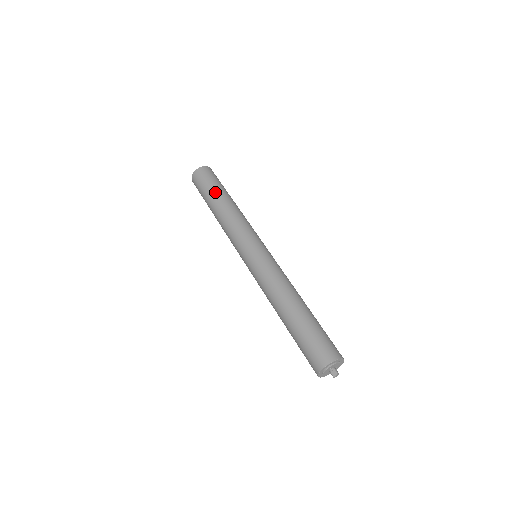
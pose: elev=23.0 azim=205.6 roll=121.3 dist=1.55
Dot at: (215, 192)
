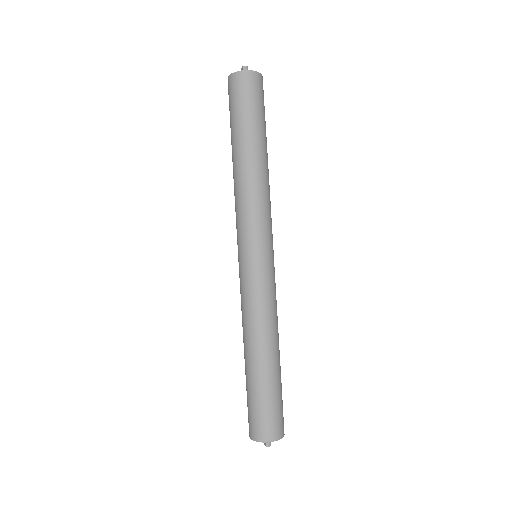
Dot at: (233, 135)
